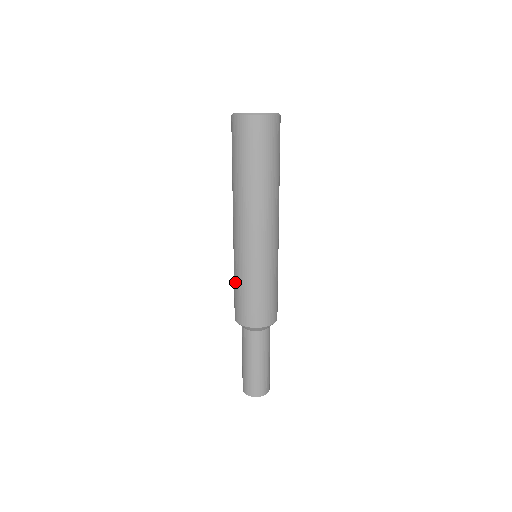
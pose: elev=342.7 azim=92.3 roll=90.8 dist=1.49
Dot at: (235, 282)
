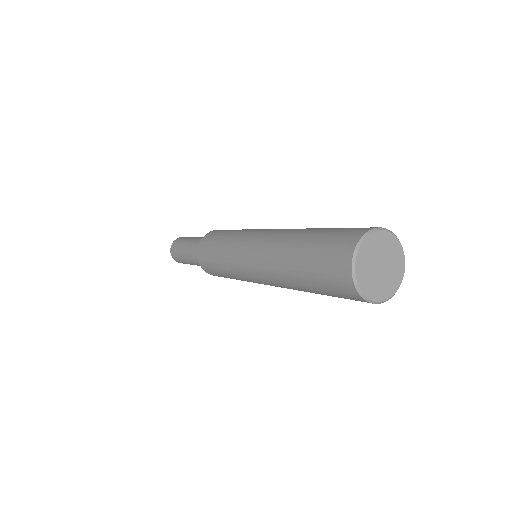
Dot at: (227, 276)
